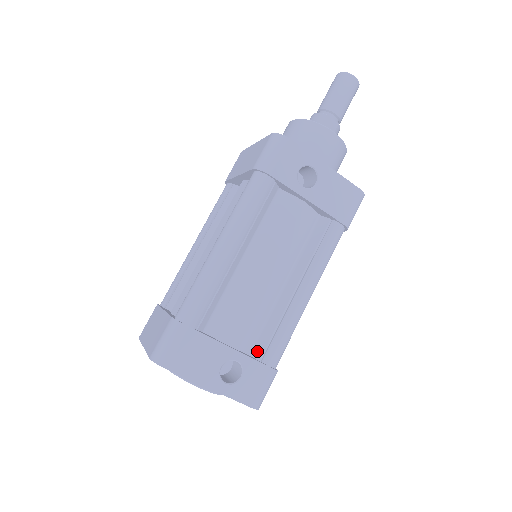
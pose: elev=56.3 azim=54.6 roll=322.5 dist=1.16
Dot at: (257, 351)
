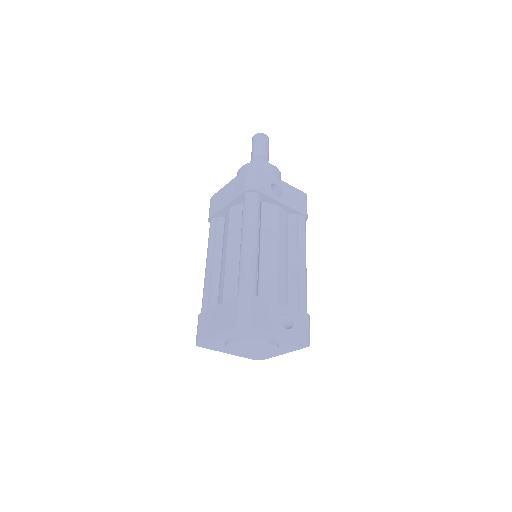
Dot at: (292, 307)
